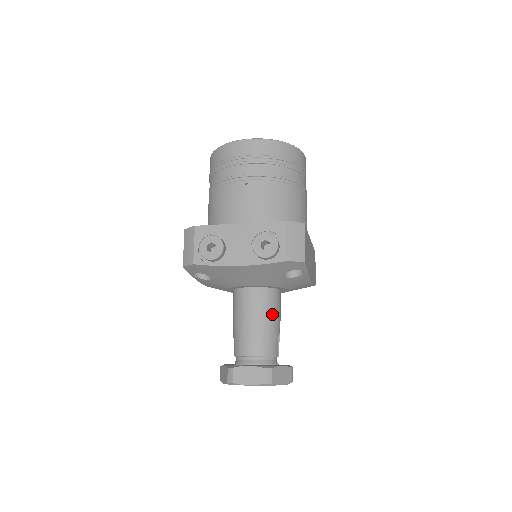
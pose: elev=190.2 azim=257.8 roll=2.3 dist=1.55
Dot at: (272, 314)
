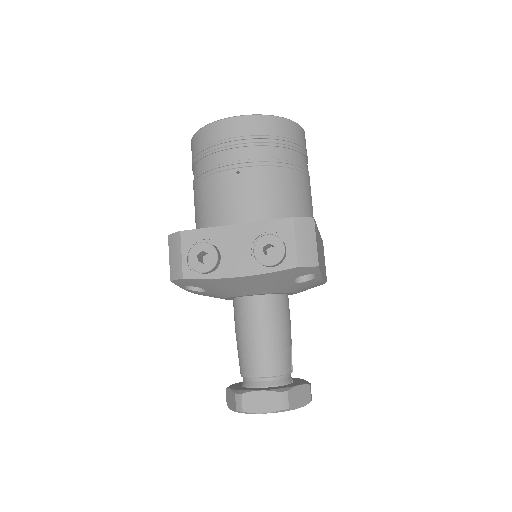
Dot at: (281, 325)
